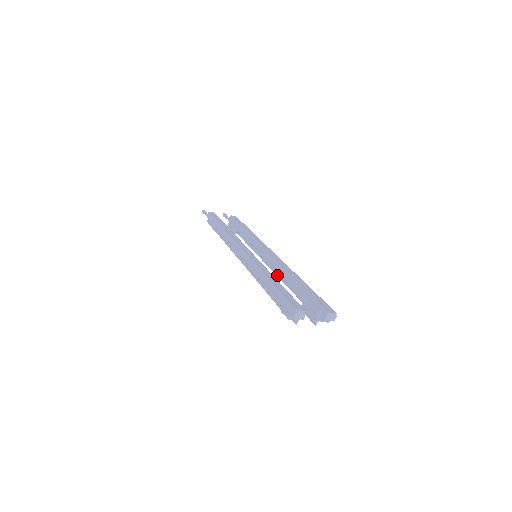
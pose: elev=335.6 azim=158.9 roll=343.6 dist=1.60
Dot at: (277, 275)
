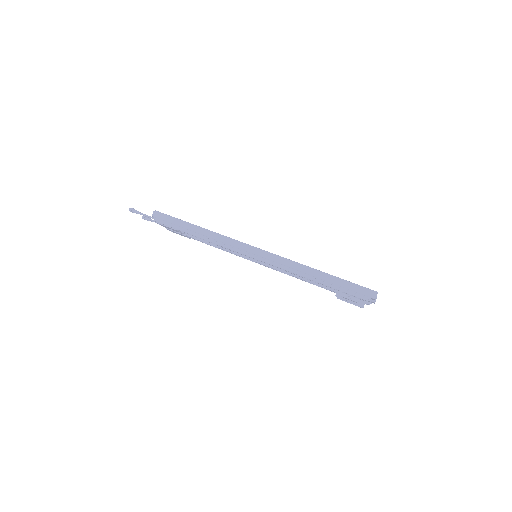
Dot at: (288, 273)
